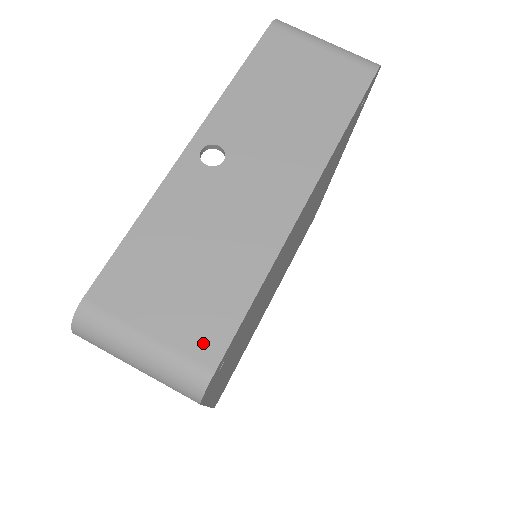
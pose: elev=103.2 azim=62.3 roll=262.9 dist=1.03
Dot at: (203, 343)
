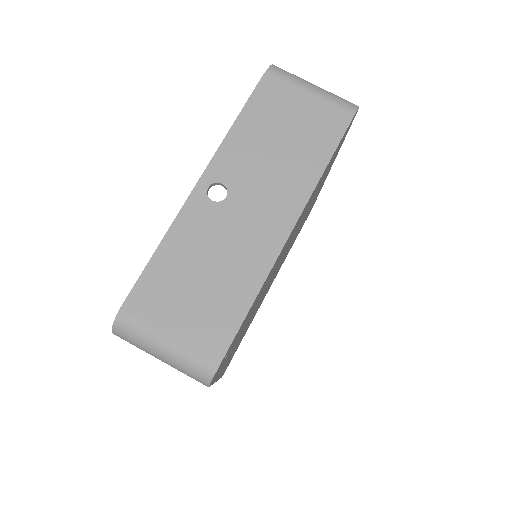
Dot at: (210, 344)
